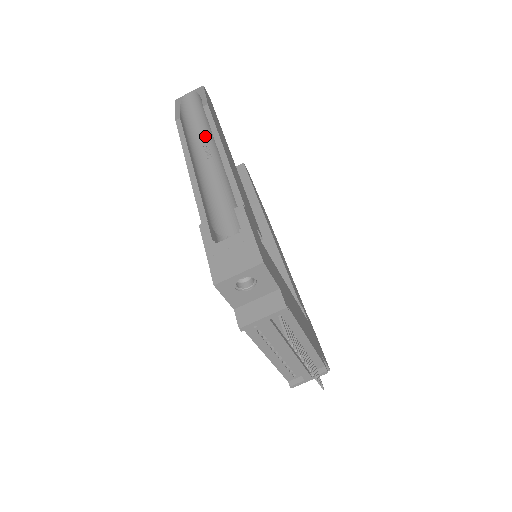
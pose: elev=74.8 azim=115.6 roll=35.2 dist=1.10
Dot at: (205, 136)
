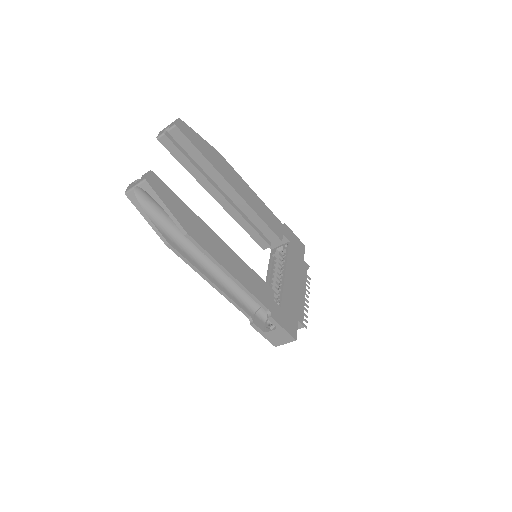
Dot at: occluded
